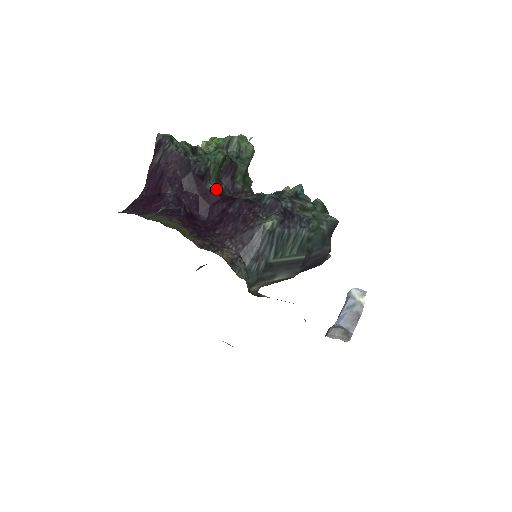
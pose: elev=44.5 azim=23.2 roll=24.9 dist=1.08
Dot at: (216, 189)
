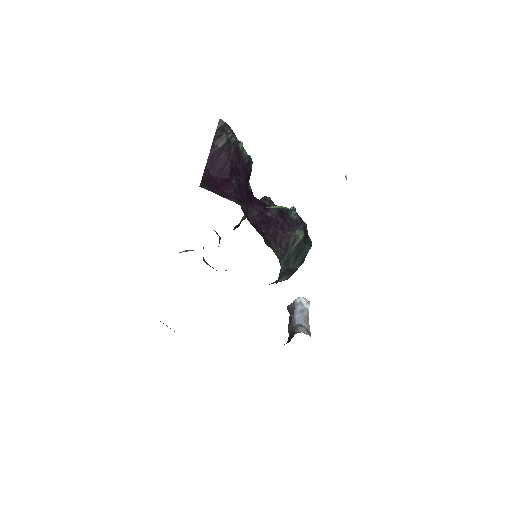
Dot at: occluded
